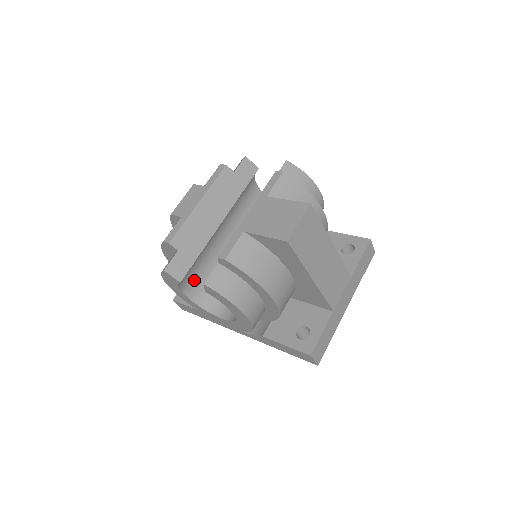
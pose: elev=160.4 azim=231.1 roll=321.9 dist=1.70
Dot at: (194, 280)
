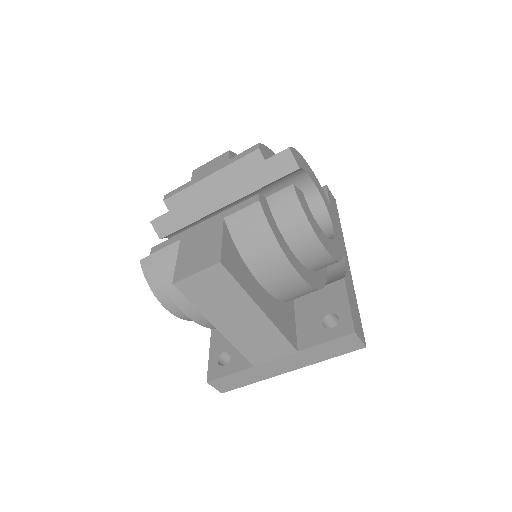
Dot at: occluded
